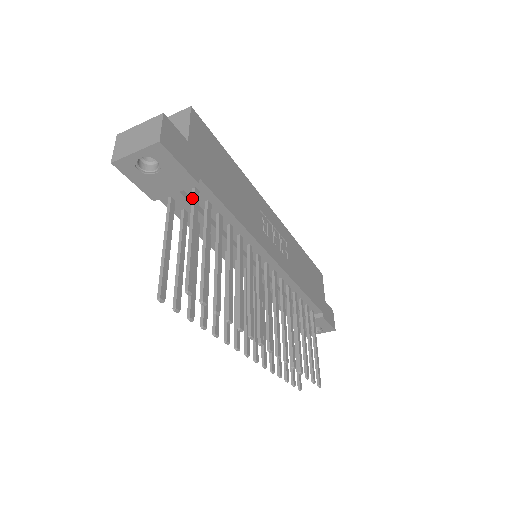
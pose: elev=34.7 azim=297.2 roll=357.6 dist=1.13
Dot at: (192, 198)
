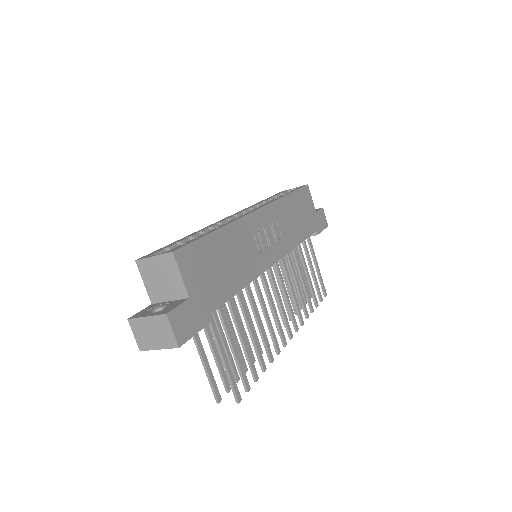
Dot at: occluded
